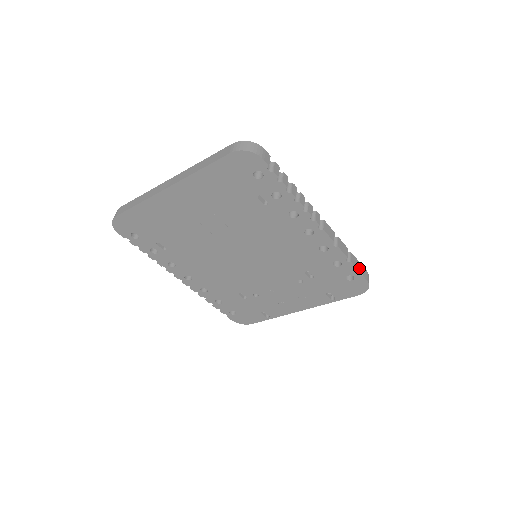
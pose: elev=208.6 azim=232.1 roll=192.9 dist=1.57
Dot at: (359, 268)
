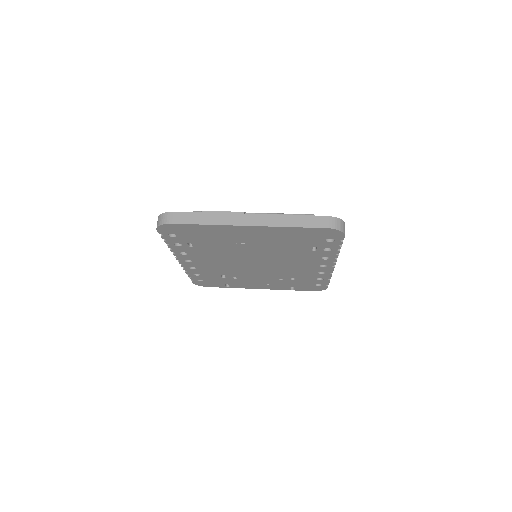
Dot at: occluded
